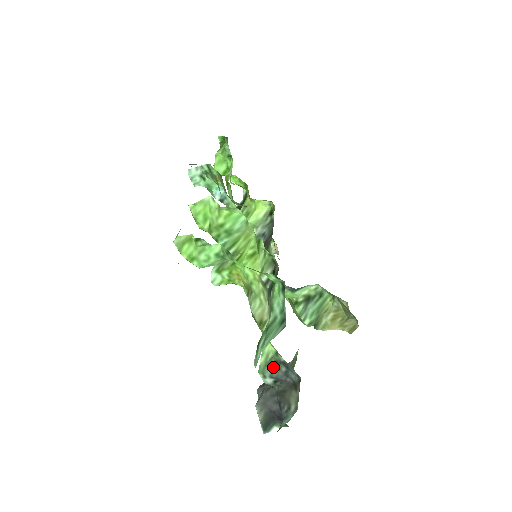
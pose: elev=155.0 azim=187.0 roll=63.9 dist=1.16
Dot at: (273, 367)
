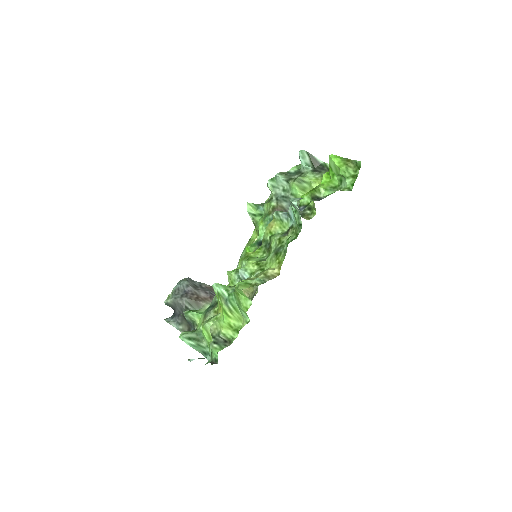
Dot at: (191, 321)
